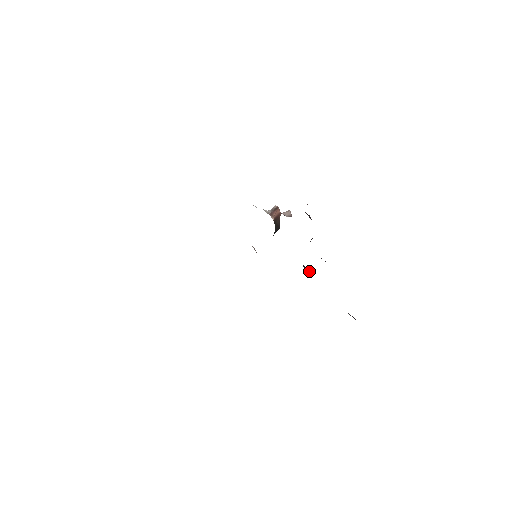
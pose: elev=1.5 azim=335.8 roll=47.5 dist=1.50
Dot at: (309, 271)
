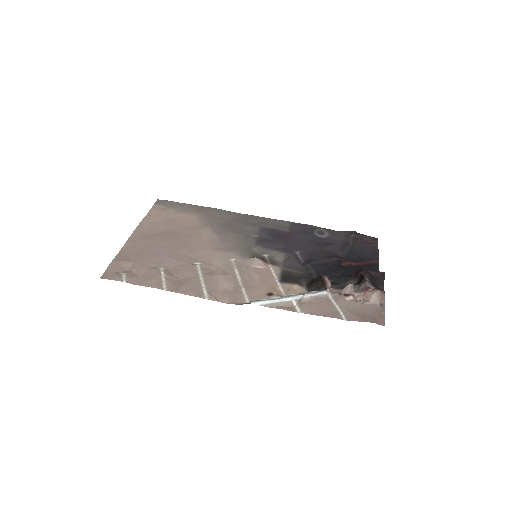
Dot at: (341, 261)
